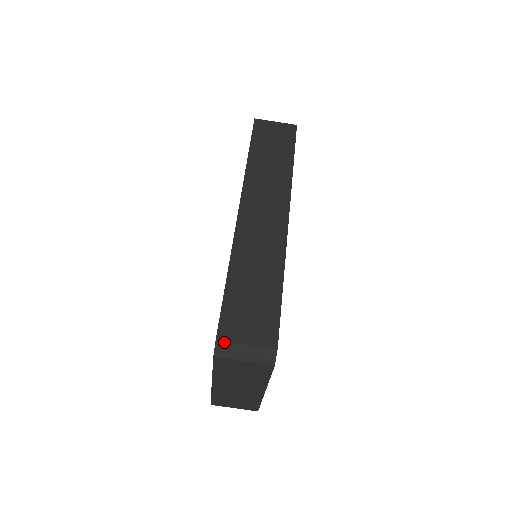
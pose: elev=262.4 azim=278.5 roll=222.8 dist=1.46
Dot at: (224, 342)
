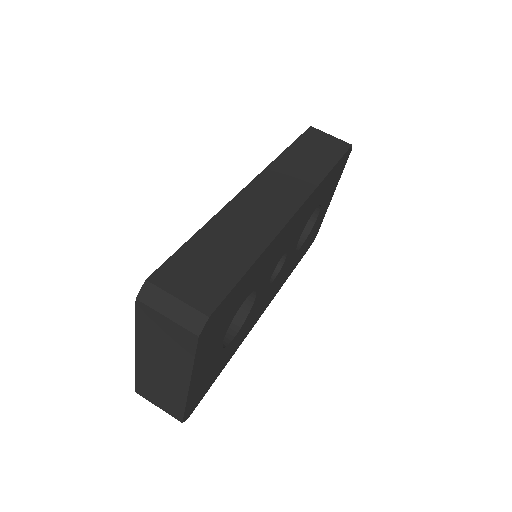
Dot at: (154, 285)
